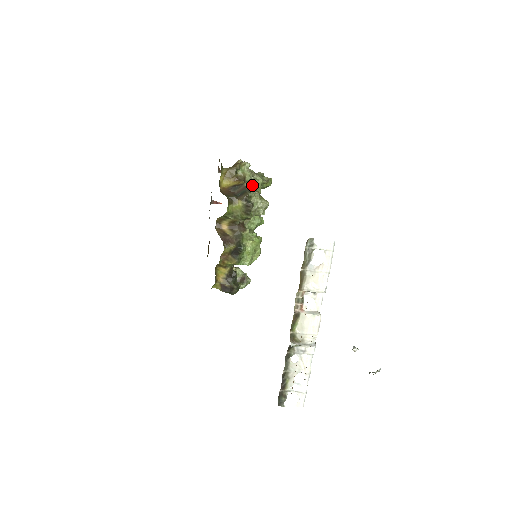
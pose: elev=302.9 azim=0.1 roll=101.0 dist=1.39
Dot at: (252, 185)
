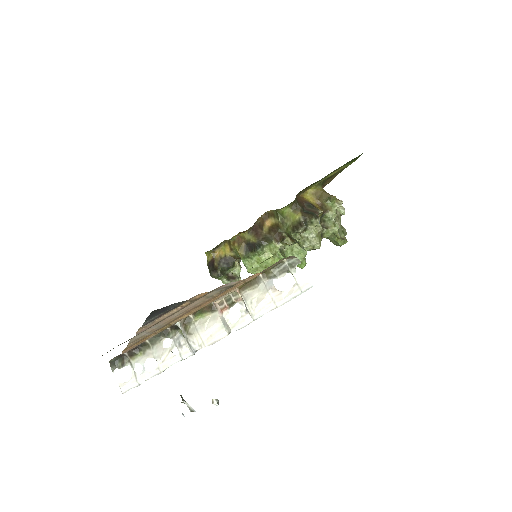
Dot at: (326, 224)
